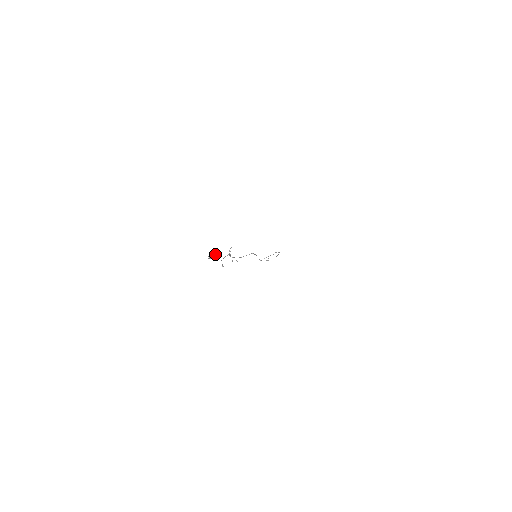
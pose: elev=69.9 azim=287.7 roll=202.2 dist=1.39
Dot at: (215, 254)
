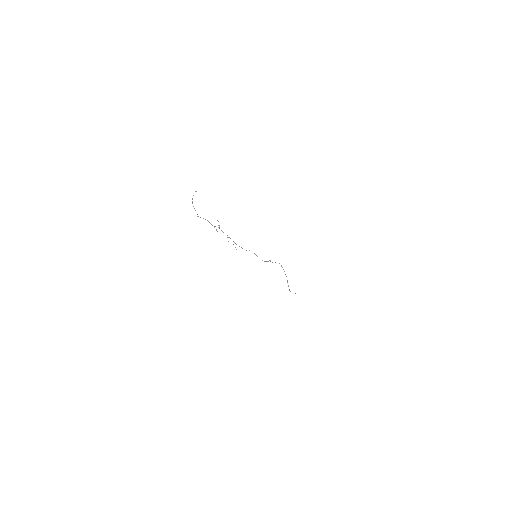
Dot at: occluded
